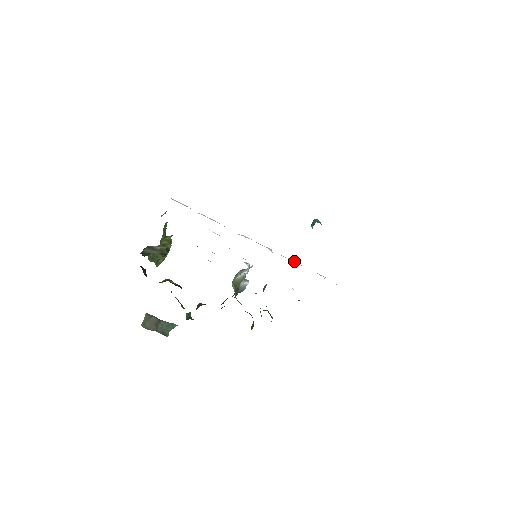
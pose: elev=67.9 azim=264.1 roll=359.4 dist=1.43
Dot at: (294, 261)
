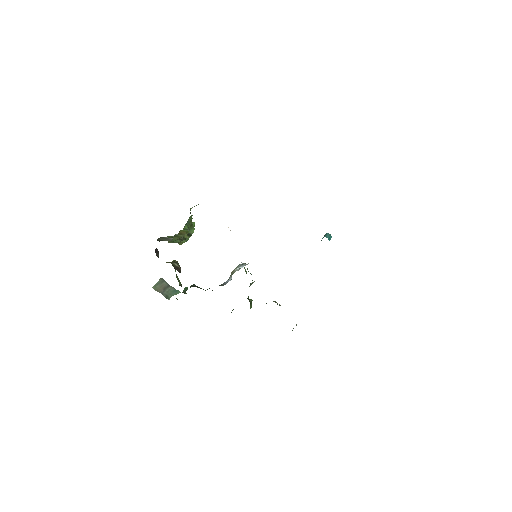
Dot at: occluded
